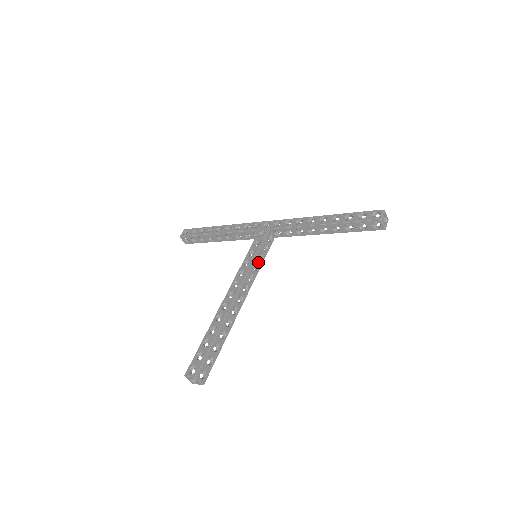
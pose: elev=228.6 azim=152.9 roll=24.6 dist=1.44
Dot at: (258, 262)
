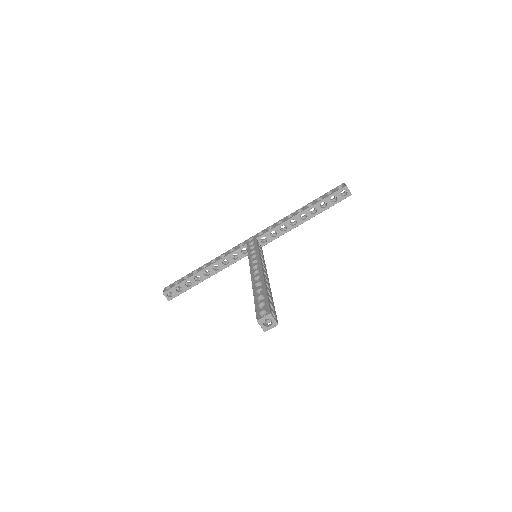
Dot at: (261, 256)
